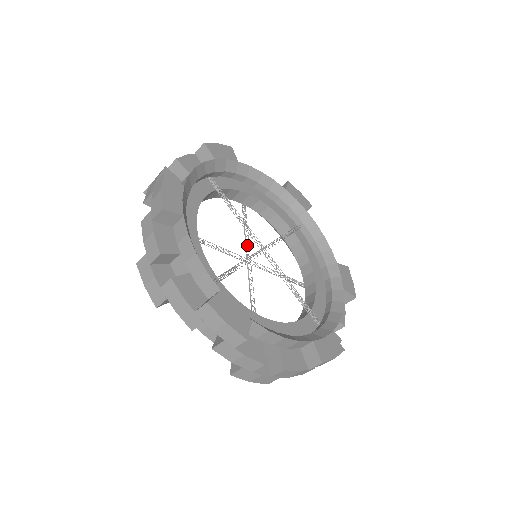
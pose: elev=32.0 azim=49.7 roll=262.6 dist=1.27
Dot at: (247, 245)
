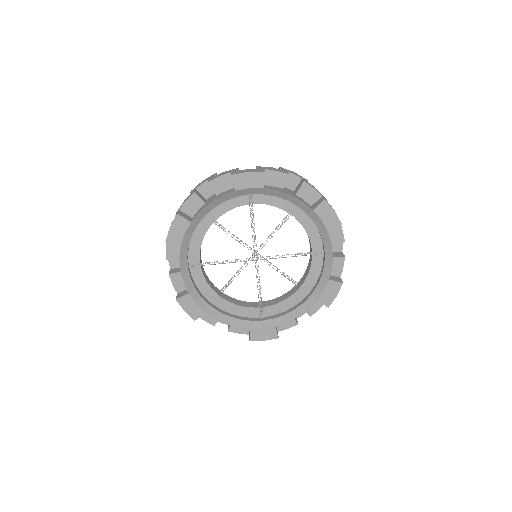
Dot at: occluded
